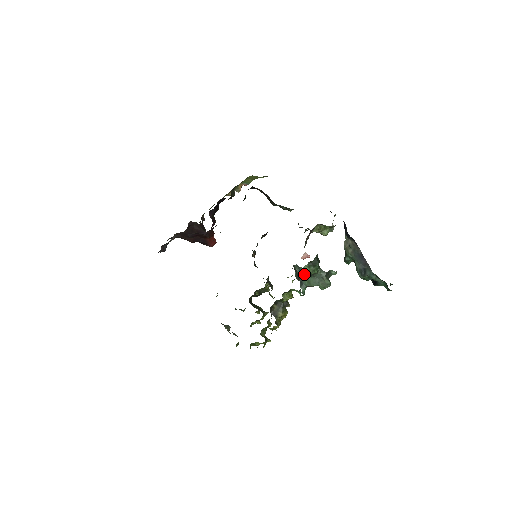
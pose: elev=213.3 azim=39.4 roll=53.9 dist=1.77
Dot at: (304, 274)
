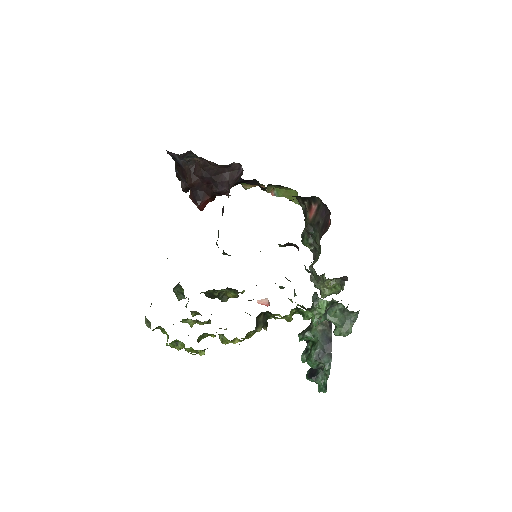
Dot at: (337, 305)
